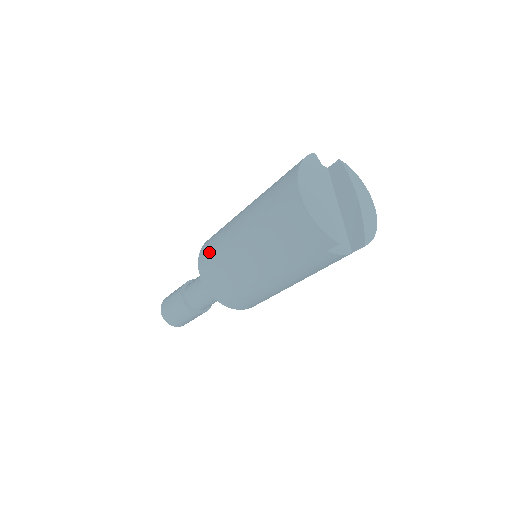
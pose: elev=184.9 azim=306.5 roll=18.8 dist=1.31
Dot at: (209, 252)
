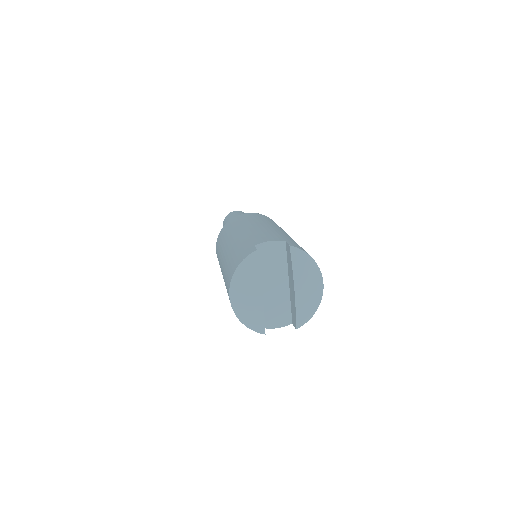
Dot at: (217, 249)
